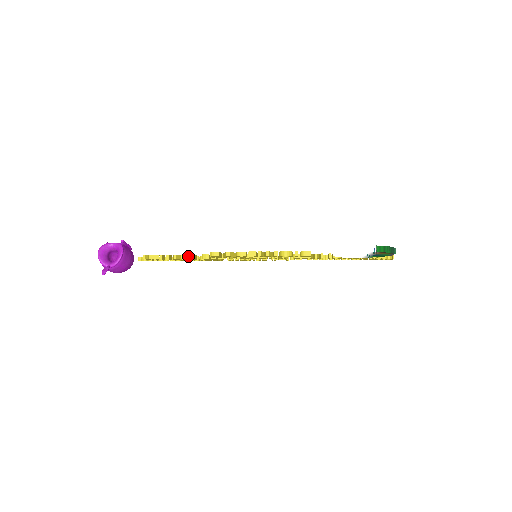
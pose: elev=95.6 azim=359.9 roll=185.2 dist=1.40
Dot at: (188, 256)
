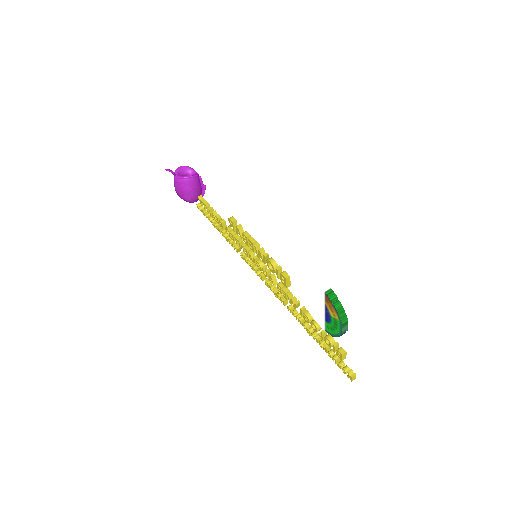
Dot at: occluded
